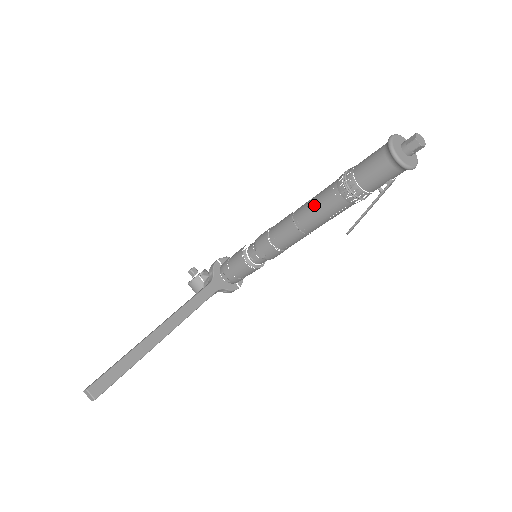
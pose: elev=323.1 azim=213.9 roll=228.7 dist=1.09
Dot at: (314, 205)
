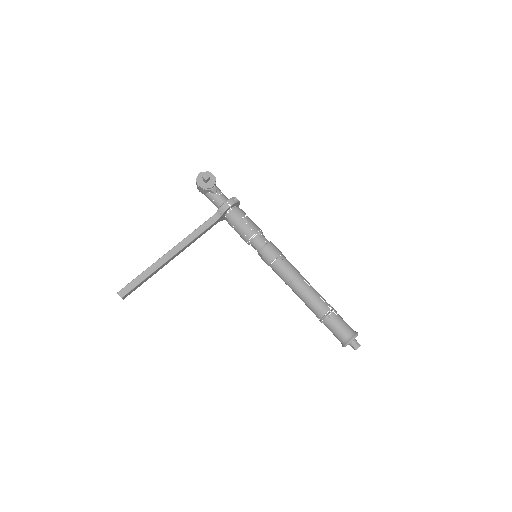
Dot at: (304, 298)
